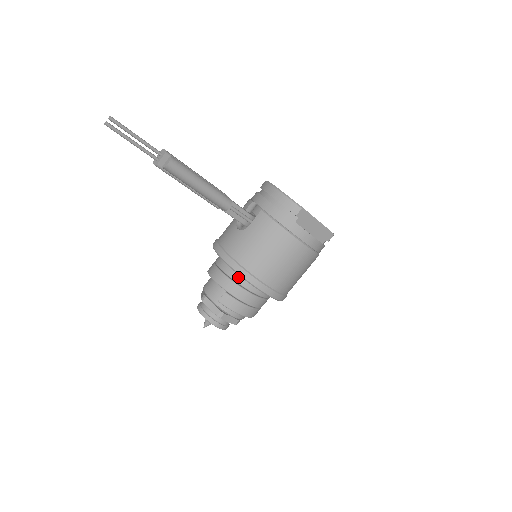
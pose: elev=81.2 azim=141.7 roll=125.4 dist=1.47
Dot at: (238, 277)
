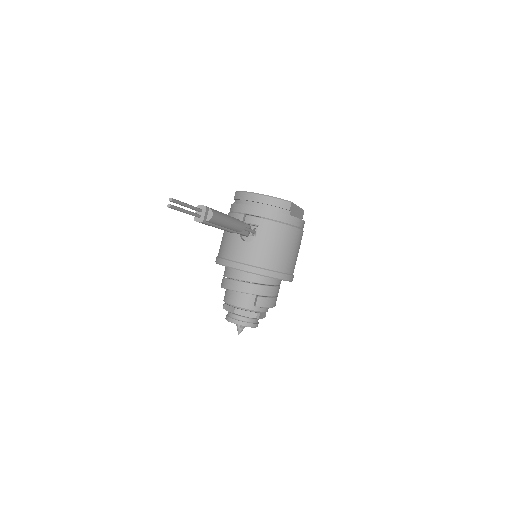
Dot at: (263, 279)
